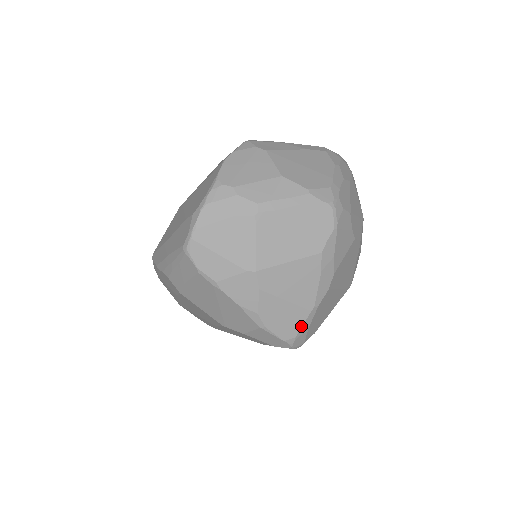
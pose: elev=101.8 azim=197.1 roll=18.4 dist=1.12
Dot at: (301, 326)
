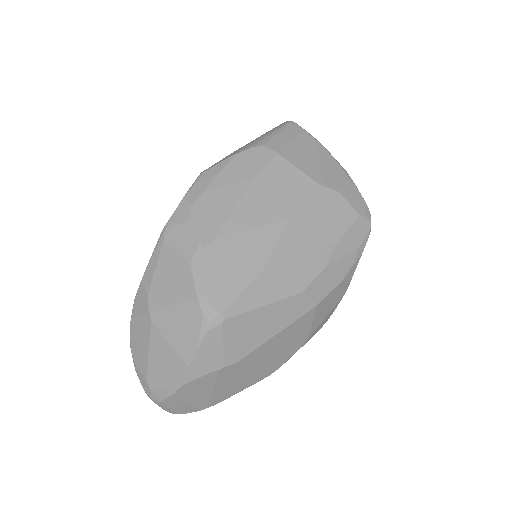
Dot at: occluded
